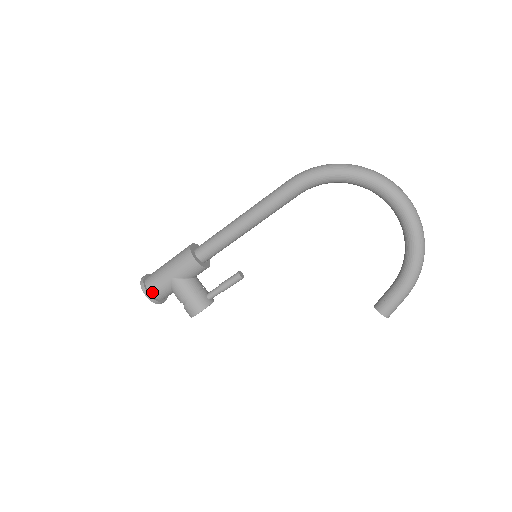
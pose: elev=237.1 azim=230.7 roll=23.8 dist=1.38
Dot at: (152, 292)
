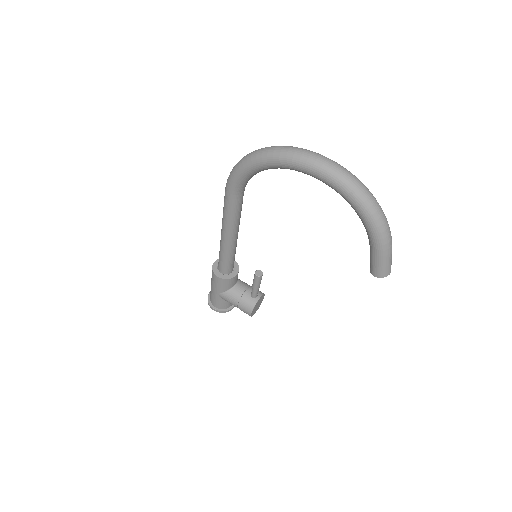
Dot at: (216, 306)
